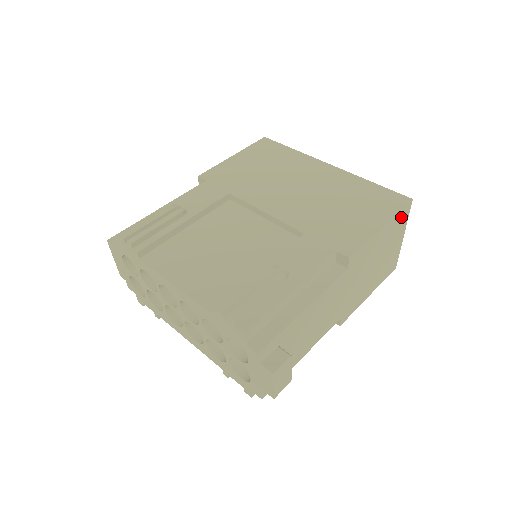
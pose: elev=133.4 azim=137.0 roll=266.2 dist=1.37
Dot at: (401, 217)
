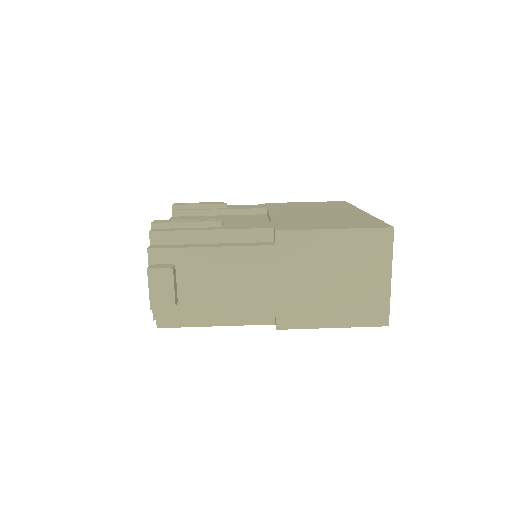
Dot at: (374, 241)
